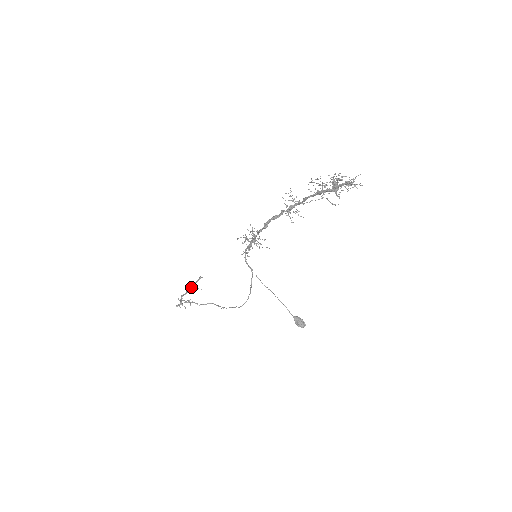
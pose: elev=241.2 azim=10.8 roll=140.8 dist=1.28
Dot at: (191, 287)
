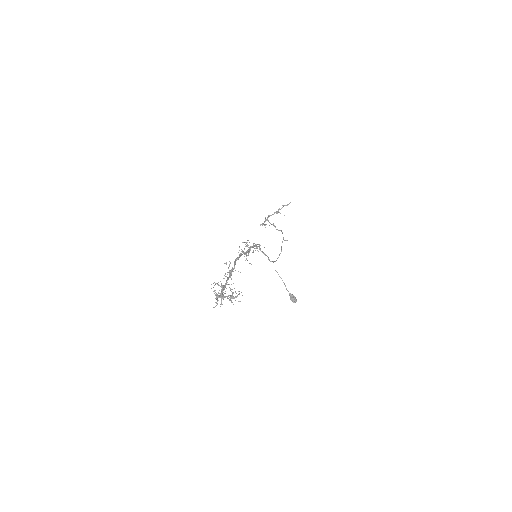
Dot at: (280, 209)
